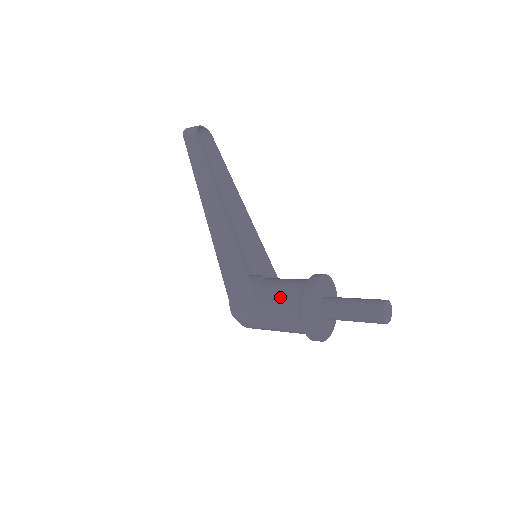
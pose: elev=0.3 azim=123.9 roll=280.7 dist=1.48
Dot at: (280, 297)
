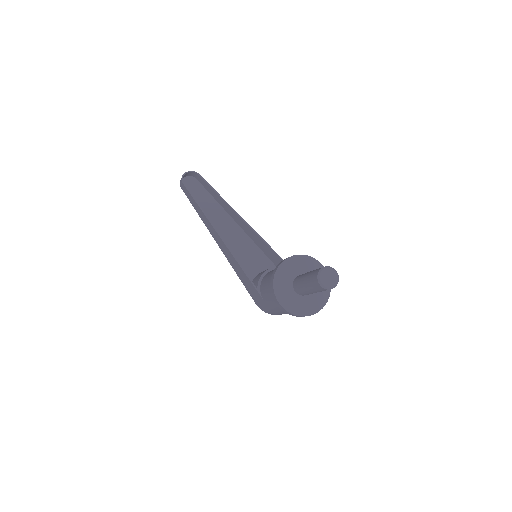
Dot at: (267, 288)
